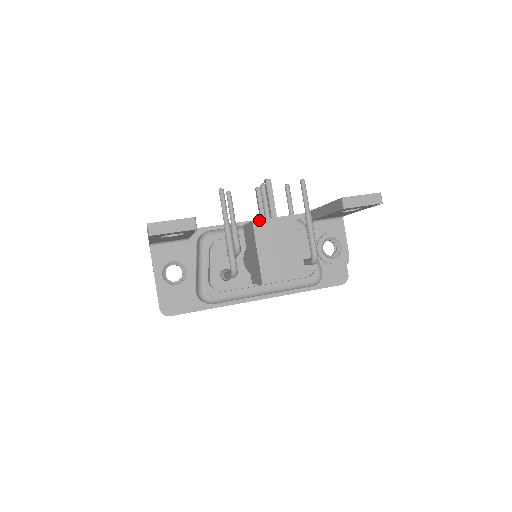
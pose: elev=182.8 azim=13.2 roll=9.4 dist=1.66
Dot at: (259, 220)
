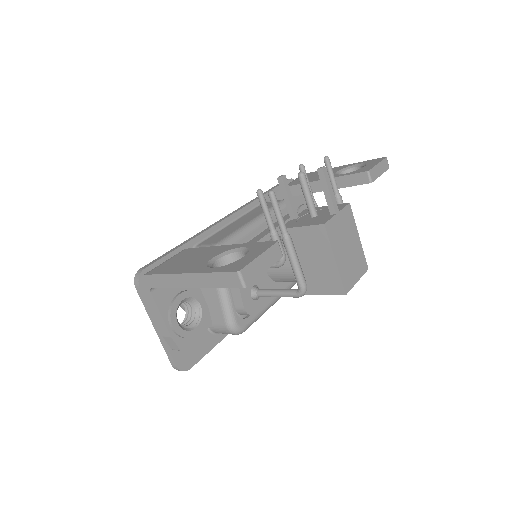
Dot at: (328, 221)
